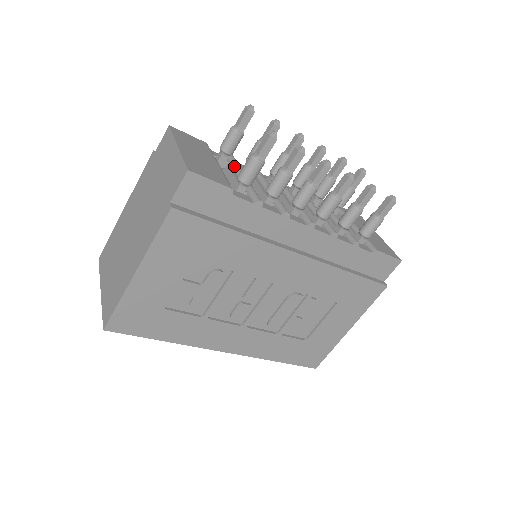
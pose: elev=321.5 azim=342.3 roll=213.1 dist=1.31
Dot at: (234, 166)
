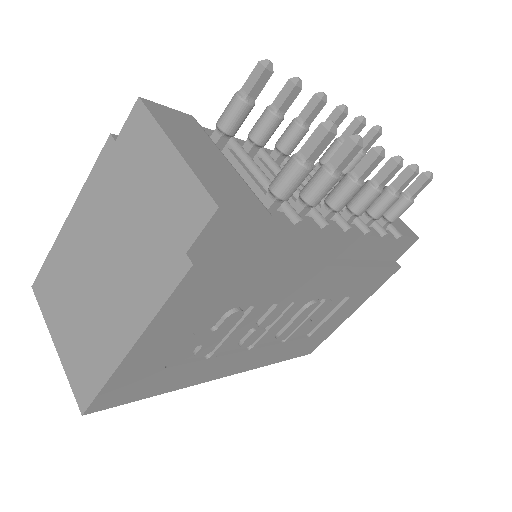
Dot at: (237, 151)
